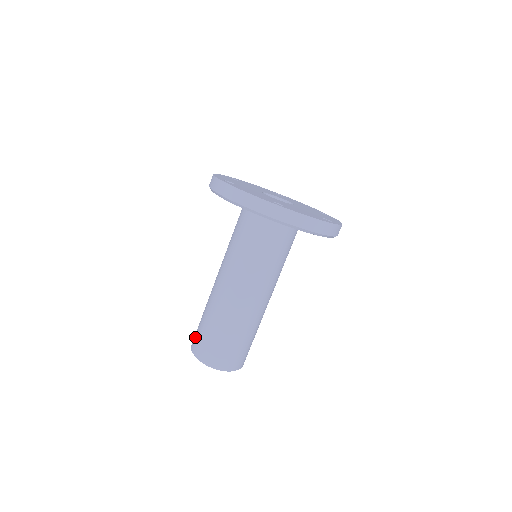
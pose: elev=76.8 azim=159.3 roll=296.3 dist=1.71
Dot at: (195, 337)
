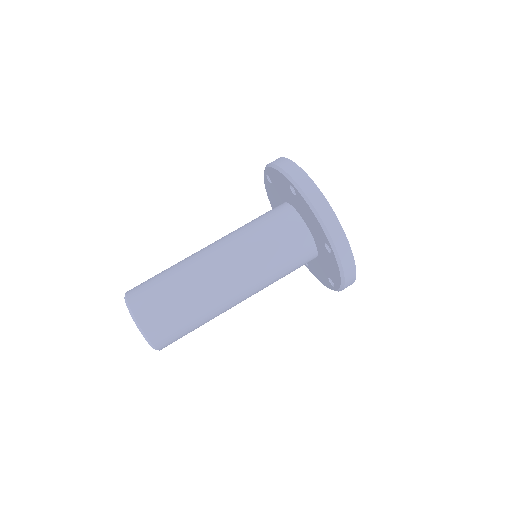
Dot at: occluded
